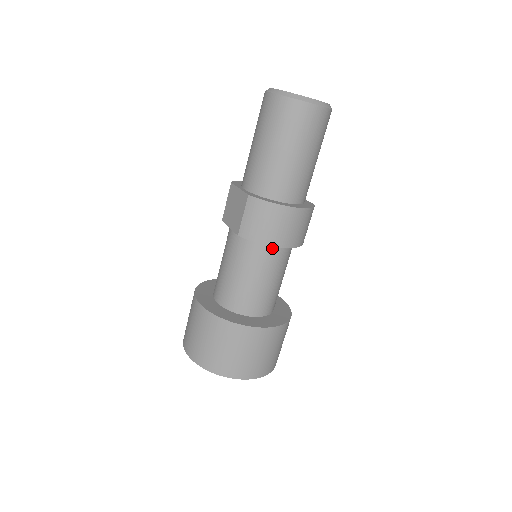
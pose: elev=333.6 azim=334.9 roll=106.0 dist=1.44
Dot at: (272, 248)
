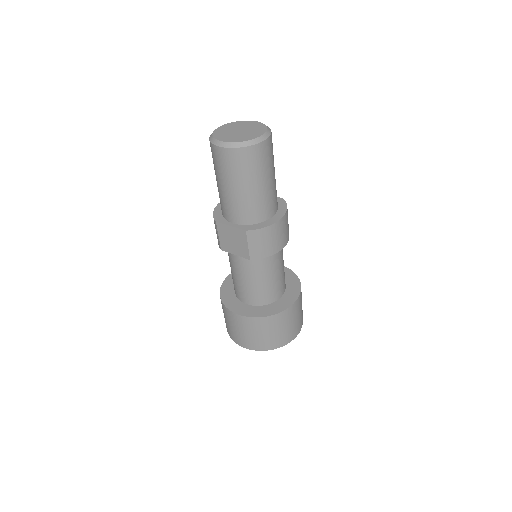
Dot at: occluded
